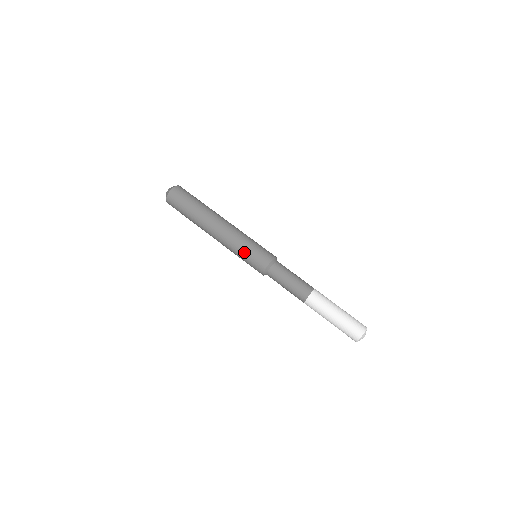
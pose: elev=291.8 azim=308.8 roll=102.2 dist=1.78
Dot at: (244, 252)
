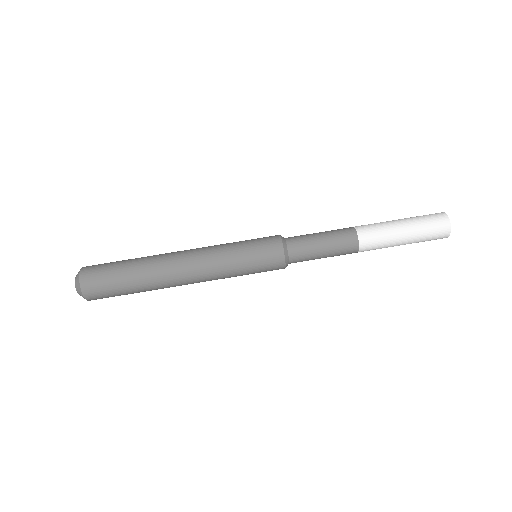
Dot at: (240, 251)
